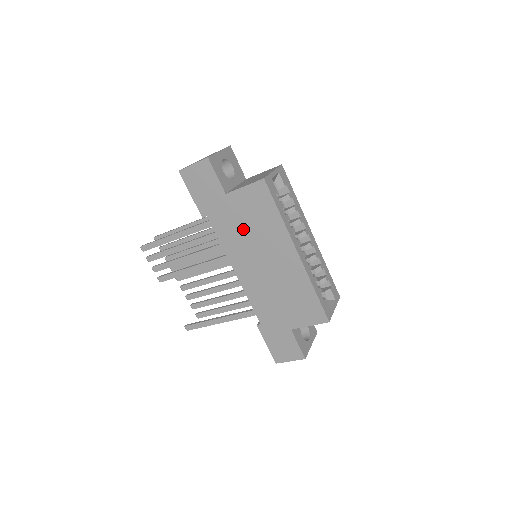
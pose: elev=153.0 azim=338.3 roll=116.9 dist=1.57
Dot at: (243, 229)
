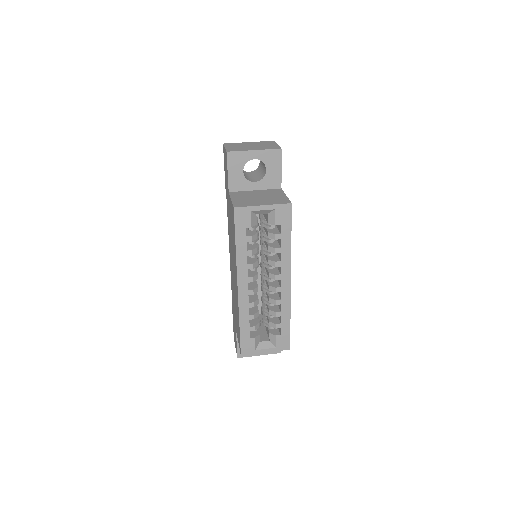
Dot at: occluded
